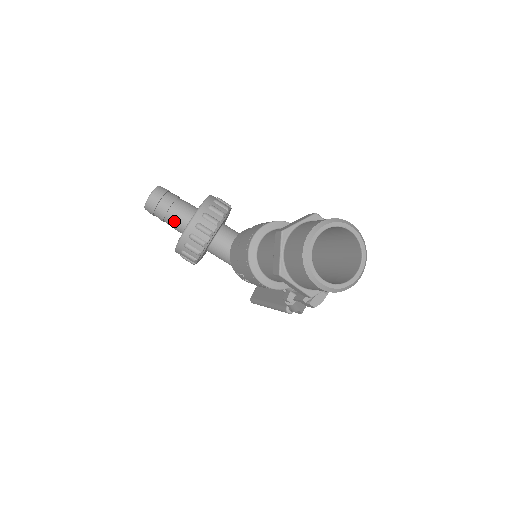
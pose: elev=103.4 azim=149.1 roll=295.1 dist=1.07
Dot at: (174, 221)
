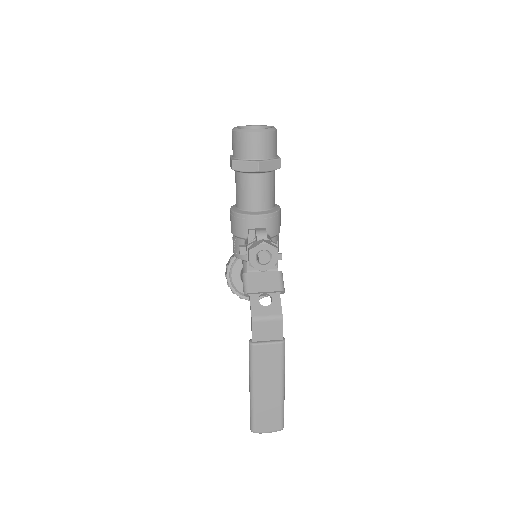
Dot at: occluded
